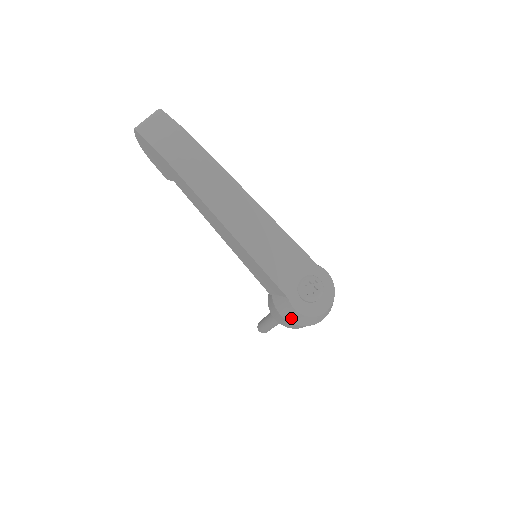
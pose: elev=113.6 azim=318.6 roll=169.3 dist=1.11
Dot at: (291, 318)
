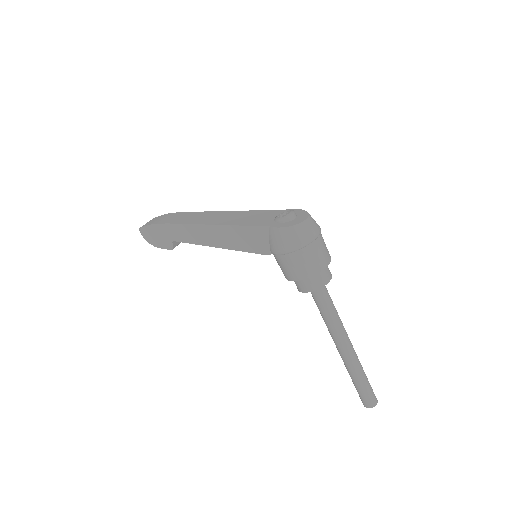
Dot at: (286, 242)
